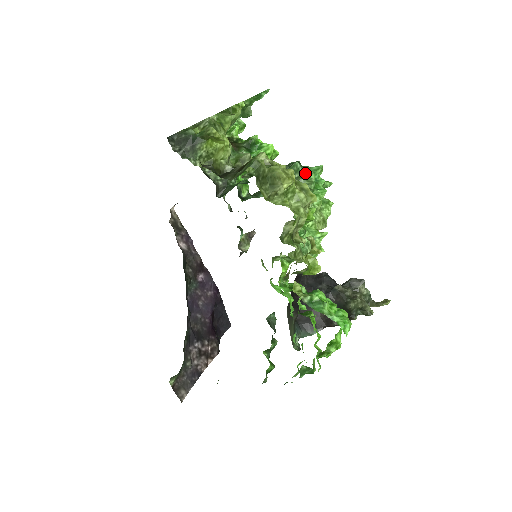
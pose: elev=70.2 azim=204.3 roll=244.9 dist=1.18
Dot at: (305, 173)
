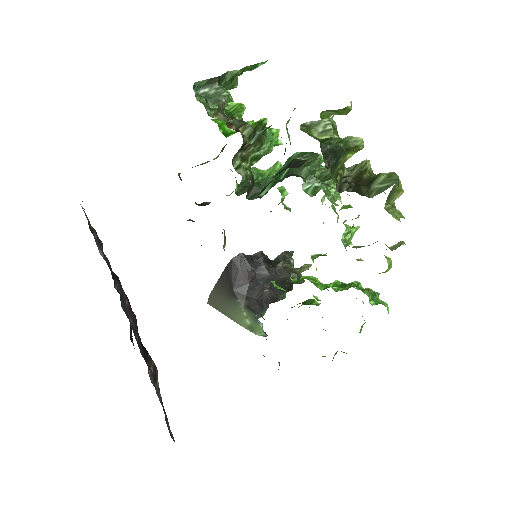
Dot at: (321, 165)
